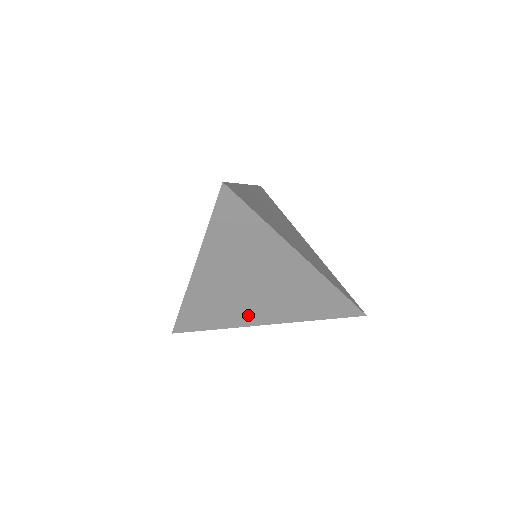
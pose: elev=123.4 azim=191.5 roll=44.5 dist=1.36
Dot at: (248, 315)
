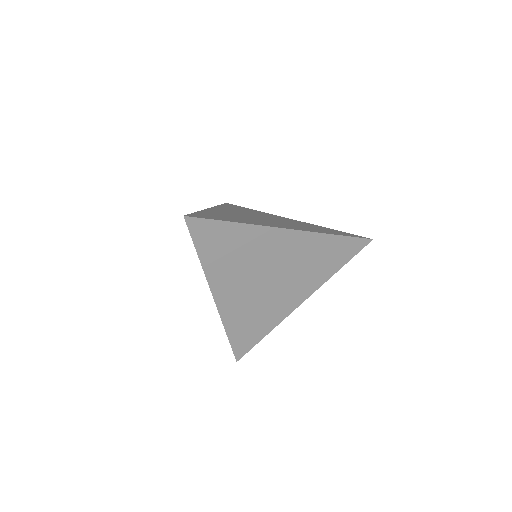
Dot at: (282, 305)
